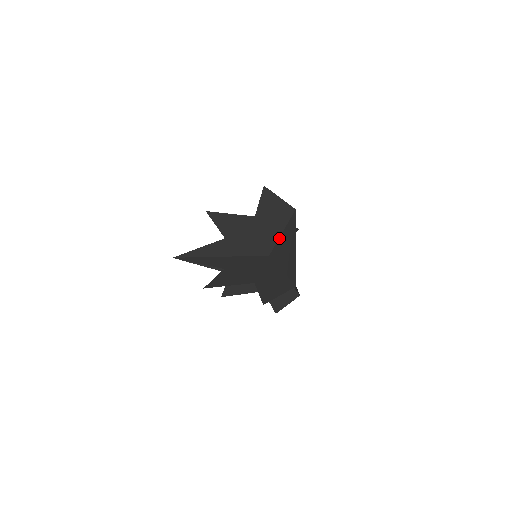
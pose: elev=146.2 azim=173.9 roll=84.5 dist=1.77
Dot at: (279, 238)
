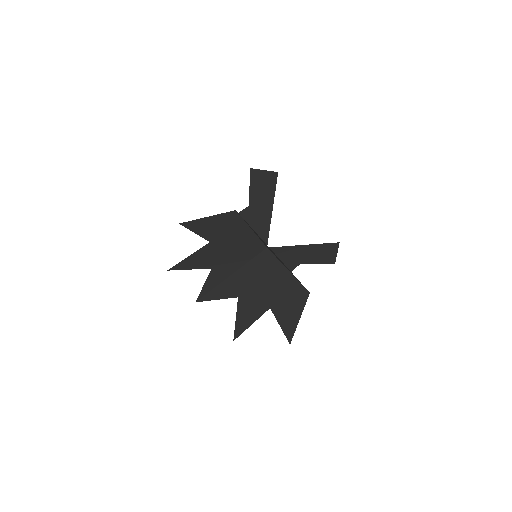
Dot at: (255, 235)
